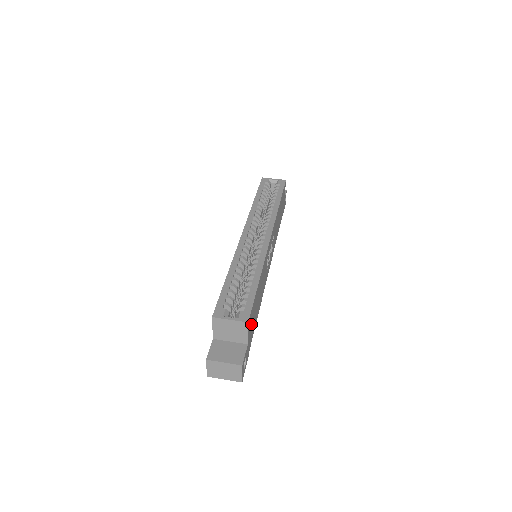
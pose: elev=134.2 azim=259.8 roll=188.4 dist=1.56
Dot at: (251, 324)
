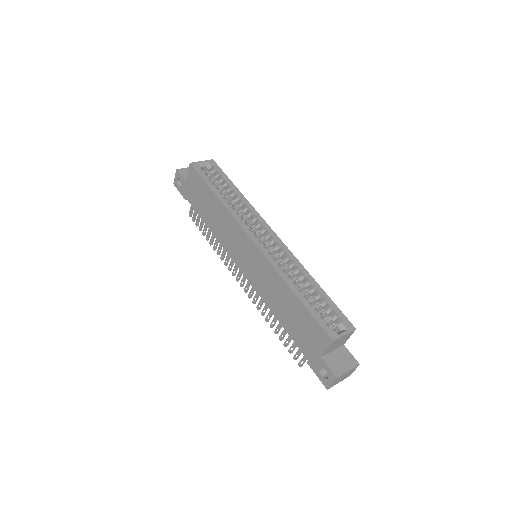
Dot at: occluded
